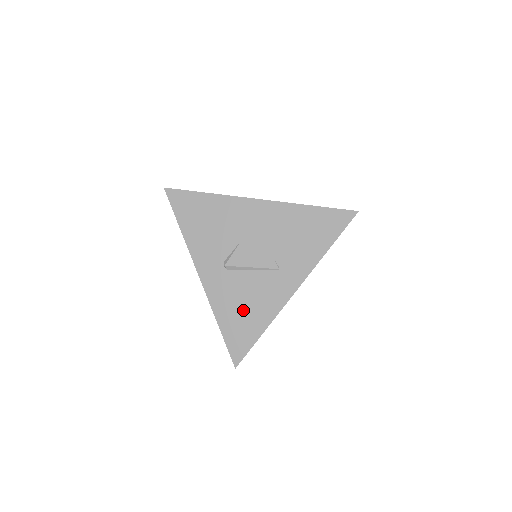
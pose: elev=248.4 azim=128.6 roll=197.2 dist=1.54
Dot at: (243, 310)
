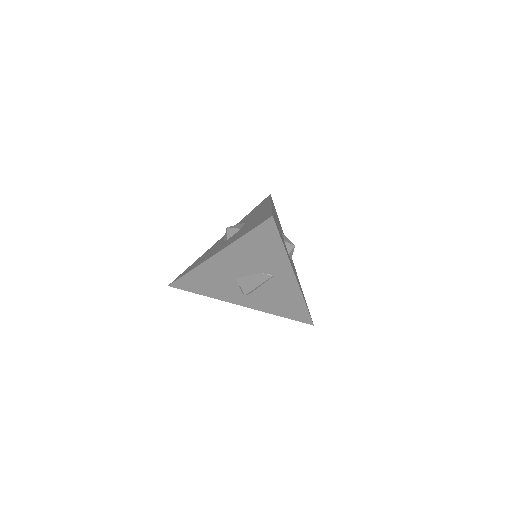
Dot at: (282, 303)
